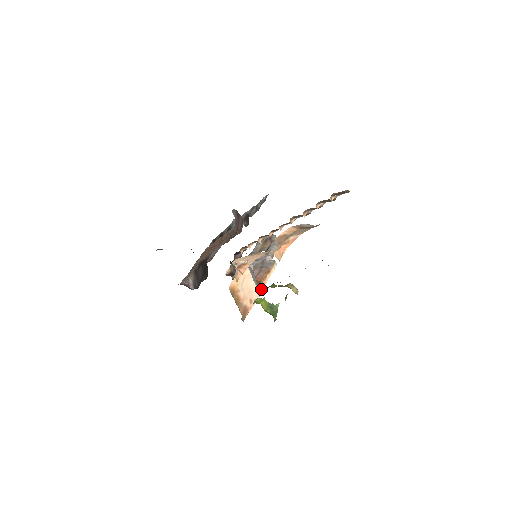
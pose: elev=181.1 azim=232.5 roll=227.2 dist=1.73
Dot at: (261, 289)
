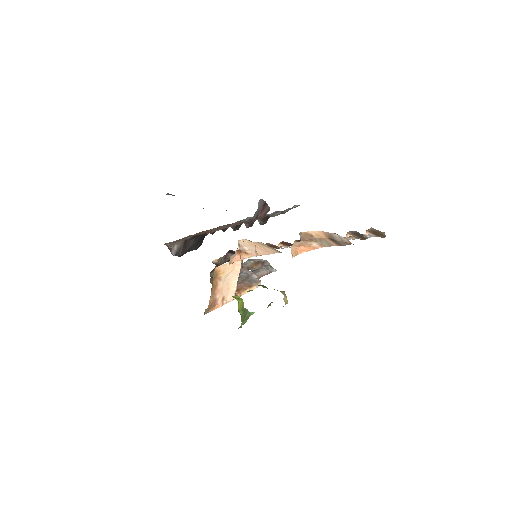
Dot at: occluded
